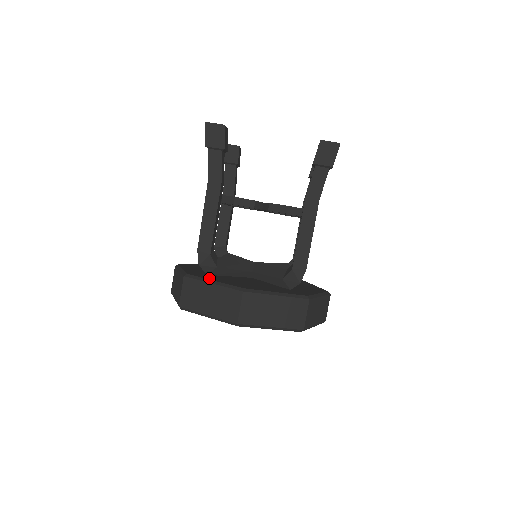
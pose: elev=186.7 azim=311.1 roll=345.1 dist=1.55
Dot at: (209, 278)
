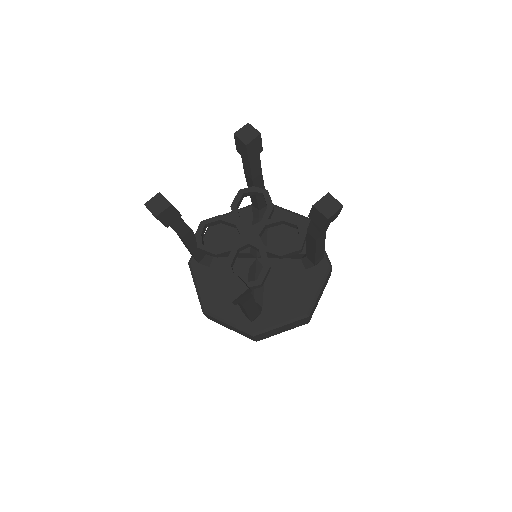
Dot at: (199, 277)
